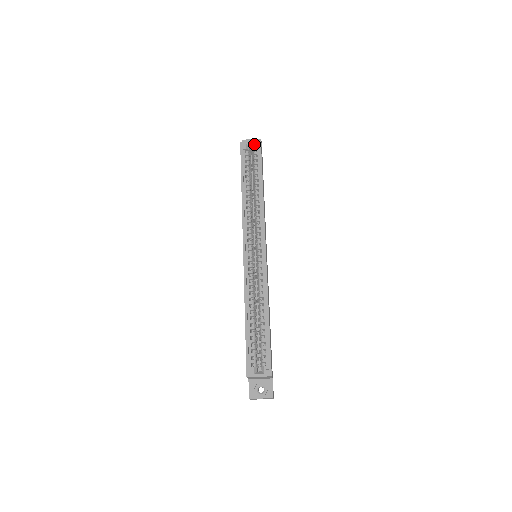
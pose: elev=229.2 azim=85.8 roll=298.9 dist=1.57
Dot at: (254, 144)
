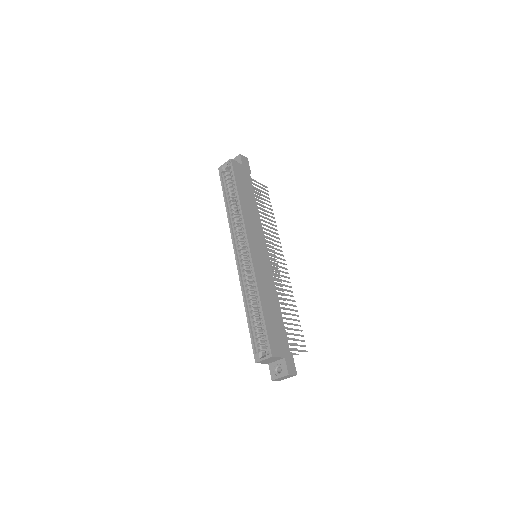
Dot at: (227, 164)
